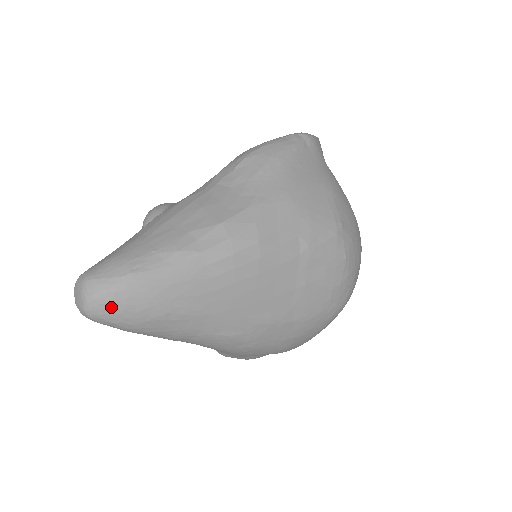
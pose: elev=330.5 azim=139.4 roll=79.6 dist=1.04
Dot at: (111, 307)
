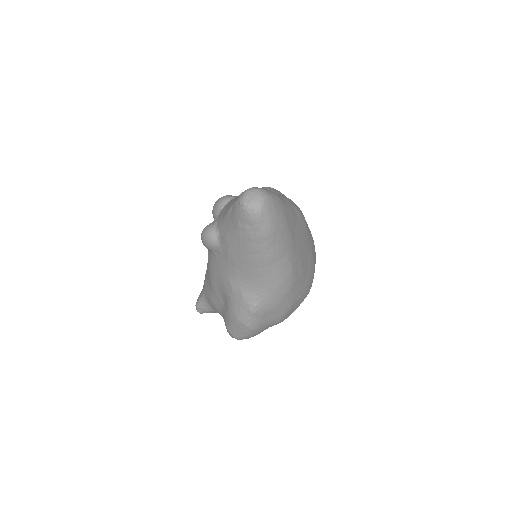
Dot at: (273, 207)
